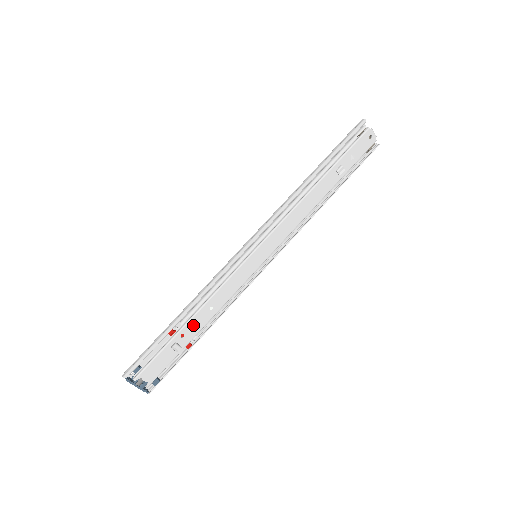
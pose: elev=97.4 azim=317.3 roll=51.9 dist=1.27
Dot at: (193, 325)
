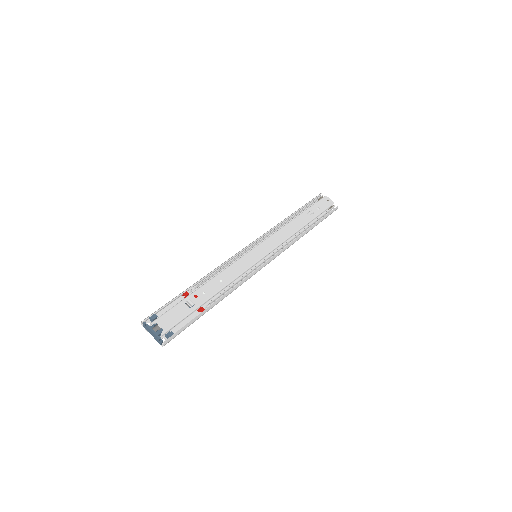
Dot at: (205, 290)
